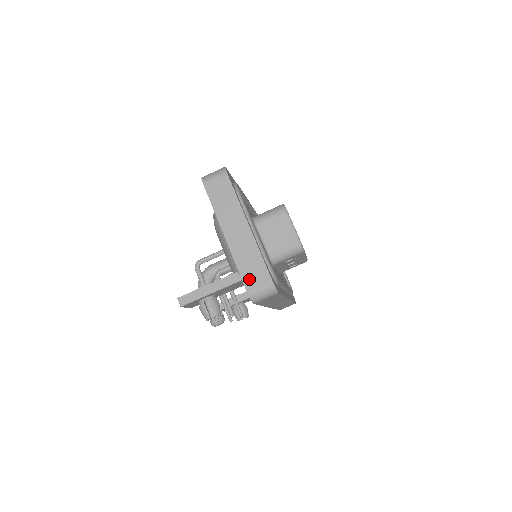
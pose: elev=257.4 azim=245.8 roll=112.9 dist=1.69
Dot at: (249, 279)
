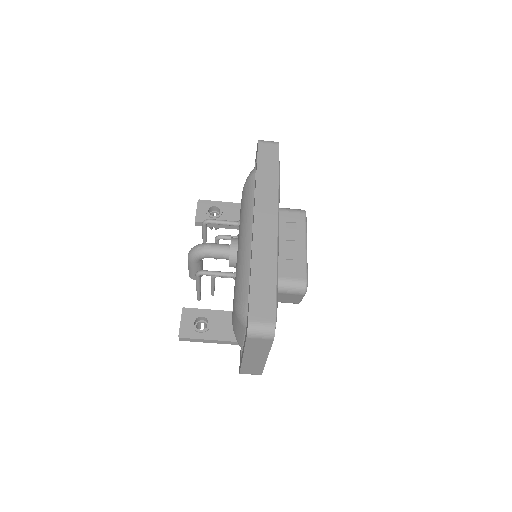
Dot at: (246, 371)
